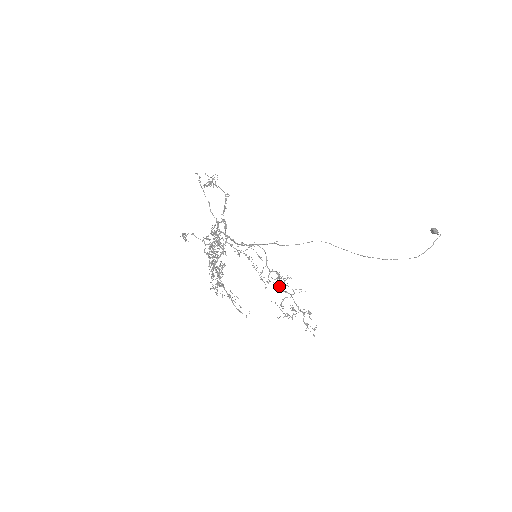
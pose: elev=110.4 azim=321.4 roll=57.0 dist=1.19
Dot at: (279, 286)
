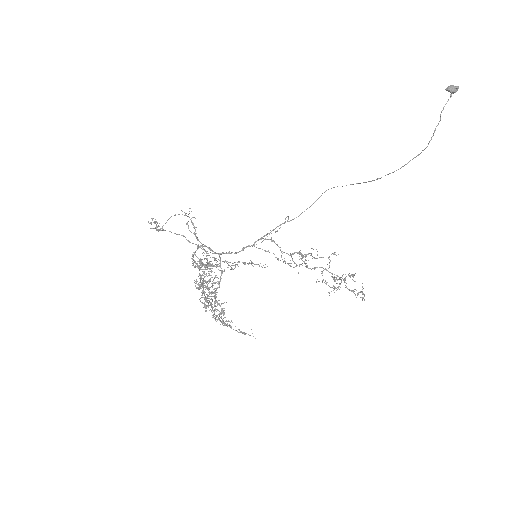
Dot at: (305, 266)
